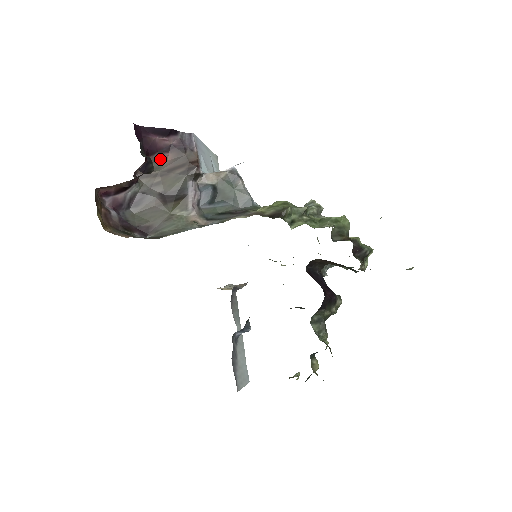
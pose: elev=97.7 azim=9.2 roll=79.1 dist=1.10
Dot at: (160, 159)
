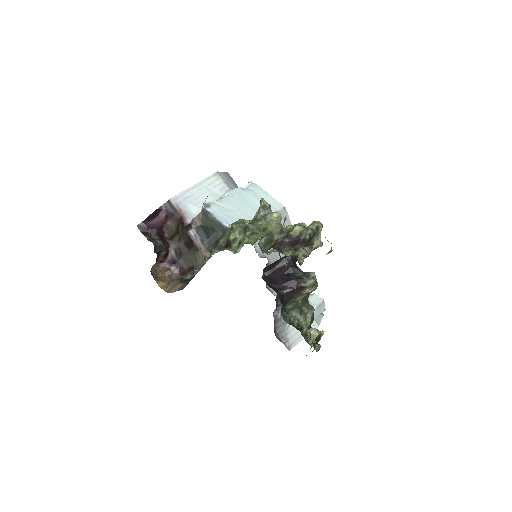
Dot at: (168, 226)
